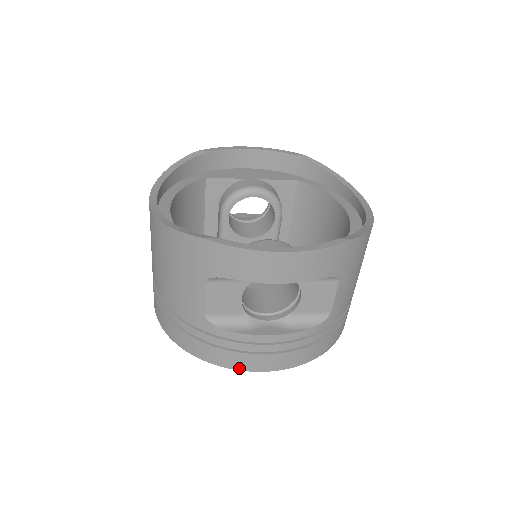
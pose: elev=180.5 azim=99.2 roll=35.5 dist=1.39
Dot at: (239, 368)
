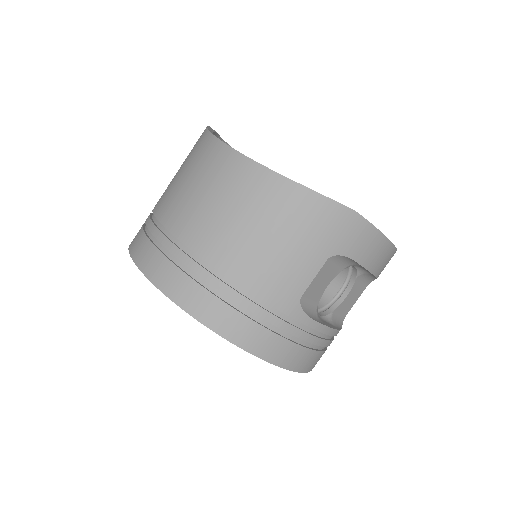
Dot at: (291, 367)
